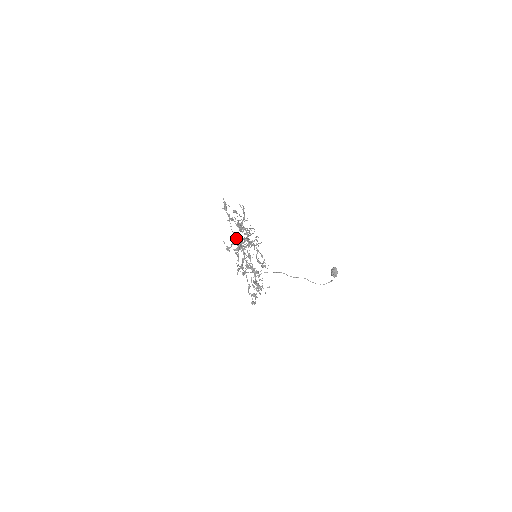
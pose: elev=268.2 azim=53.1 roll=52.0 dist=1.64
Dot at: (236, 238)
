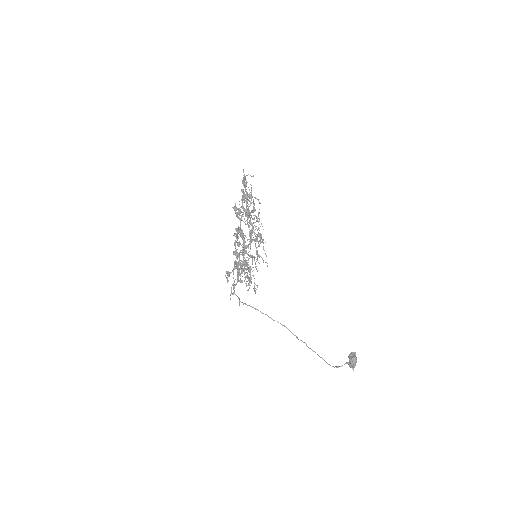
Dot at: (240, 276)
